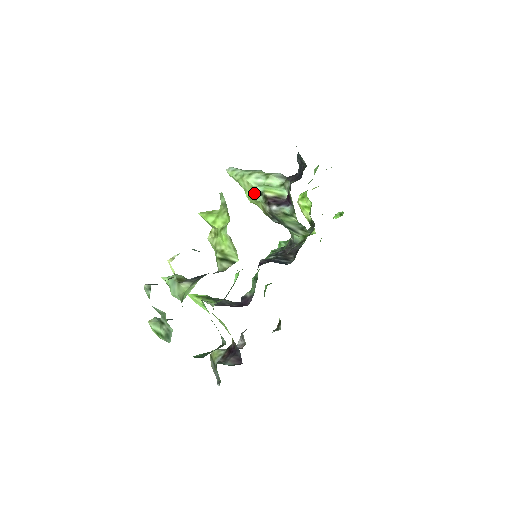
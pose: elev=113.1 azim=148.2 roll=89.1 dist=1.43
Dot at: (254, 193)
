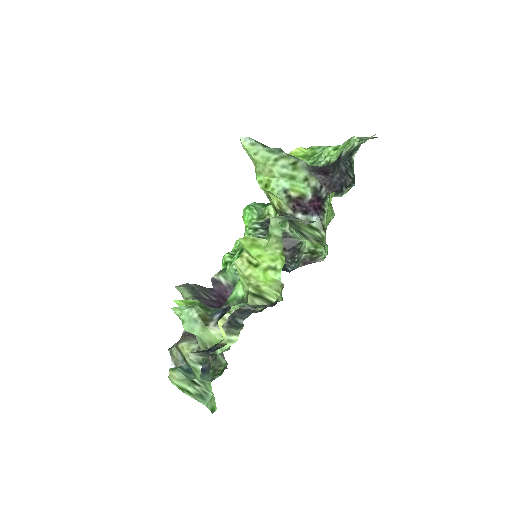
Dot at: (275, 186)
